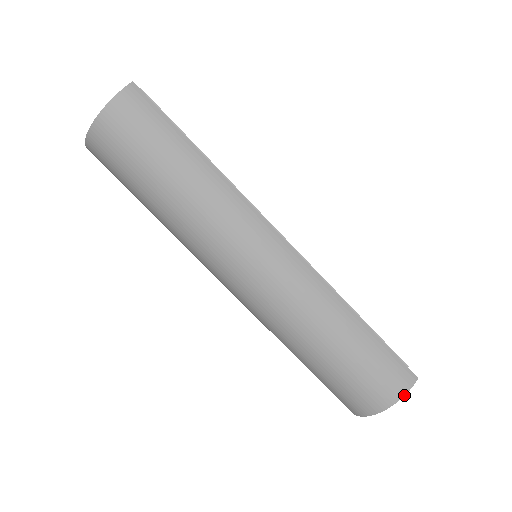
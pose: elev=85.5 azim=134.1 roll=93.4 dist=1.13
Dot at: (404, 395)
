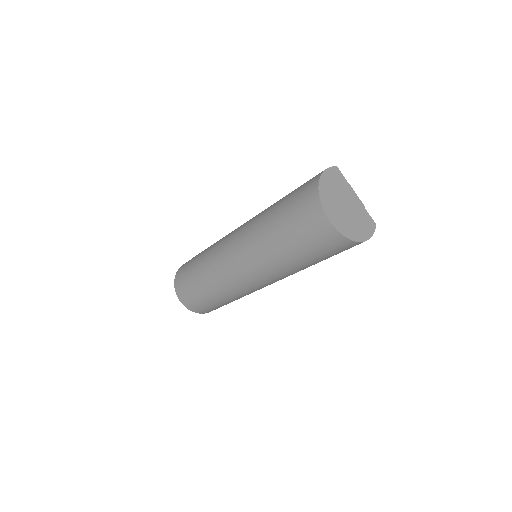
Dot at: (326, 169)
